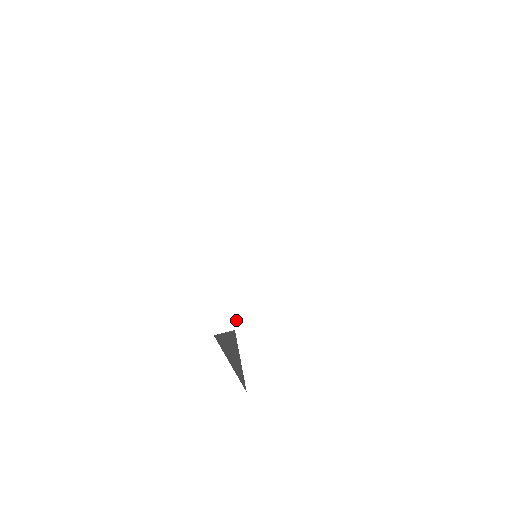
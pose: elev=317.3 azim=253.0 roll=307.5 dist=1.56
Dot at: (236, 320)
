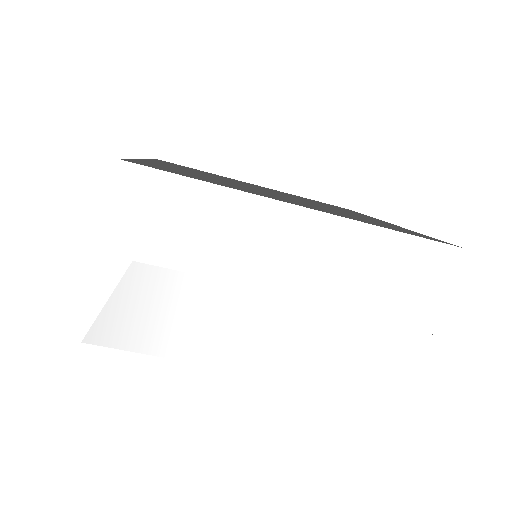
Dot at: (316, 382)
